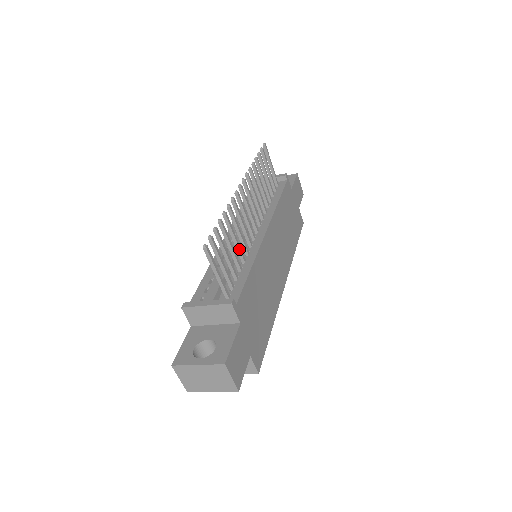
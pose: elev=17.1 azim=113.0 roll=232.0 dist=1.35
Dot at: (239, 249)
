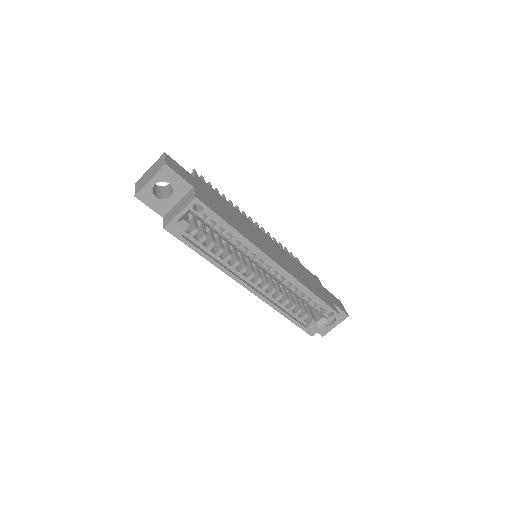
Dot at: occluded
